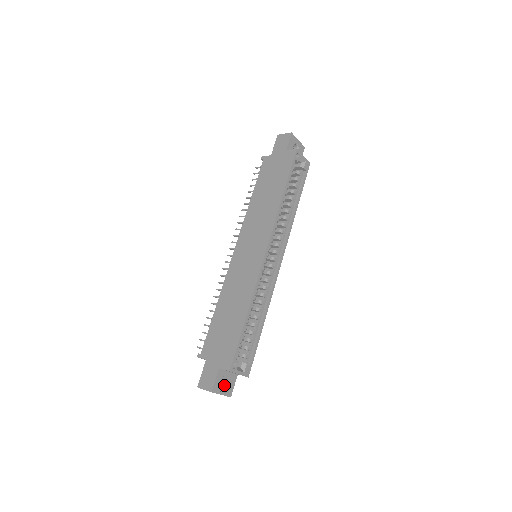
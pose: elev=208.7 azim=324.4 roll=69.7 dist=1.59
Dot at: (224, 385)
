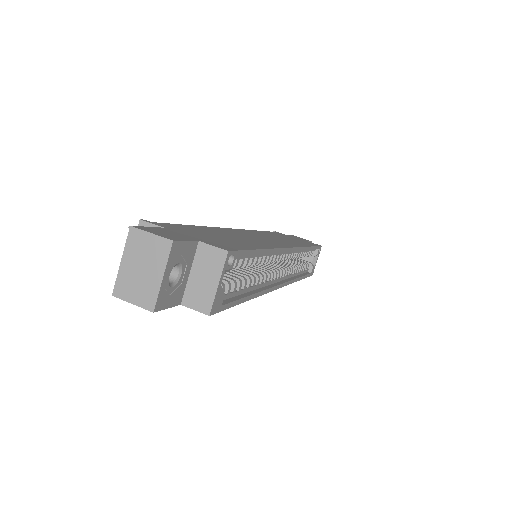
Dot at: occluded
